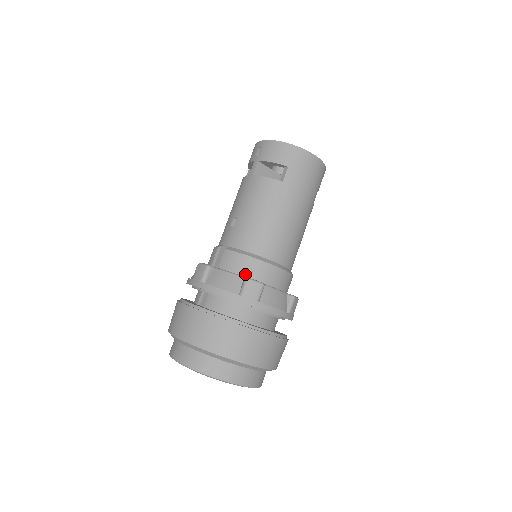
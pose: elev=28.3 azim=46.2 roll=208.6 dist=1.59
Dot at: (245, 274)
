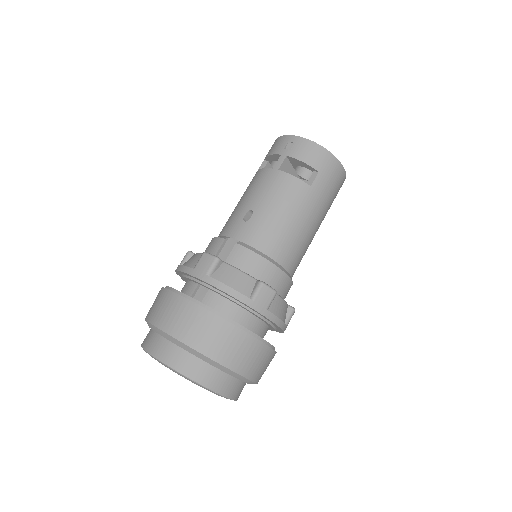
Dot at: (256, 276)
